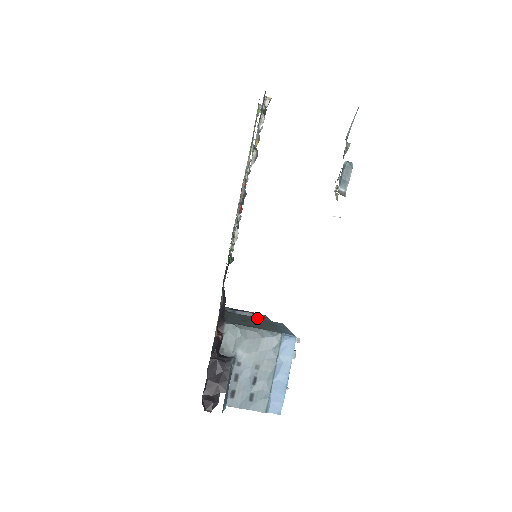
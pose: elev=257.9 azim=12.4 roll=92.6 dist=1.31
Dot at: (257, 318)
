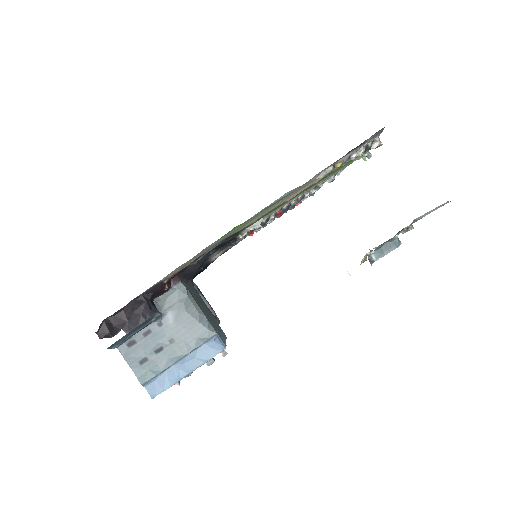
Dot at: occluded
